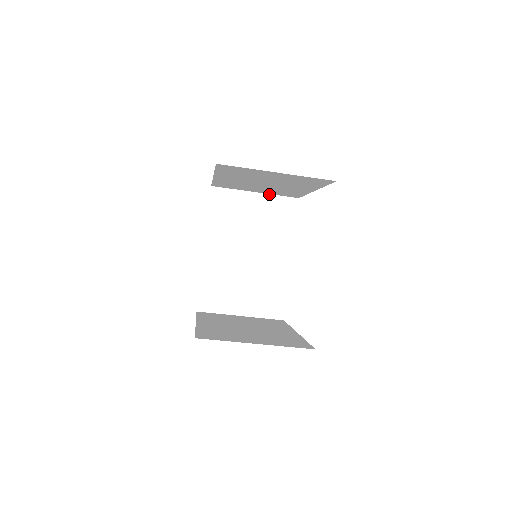
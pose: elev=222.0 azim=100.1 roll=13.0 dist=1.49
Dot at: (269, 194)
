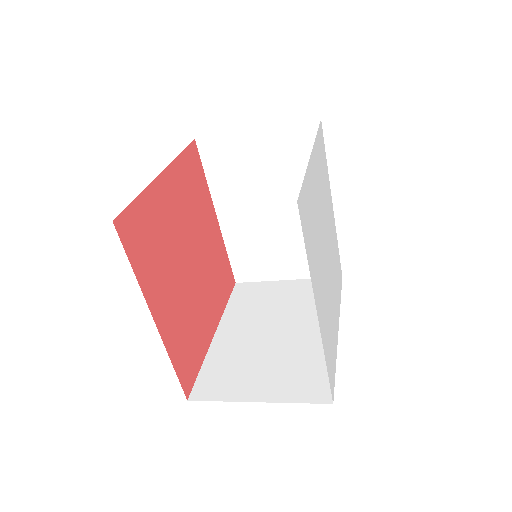
Dot at: (275, 126)
